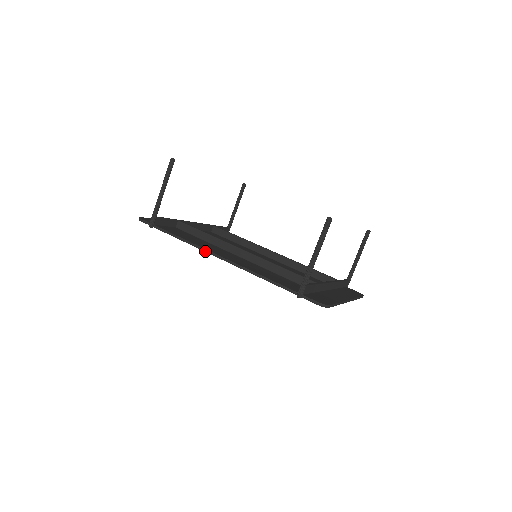
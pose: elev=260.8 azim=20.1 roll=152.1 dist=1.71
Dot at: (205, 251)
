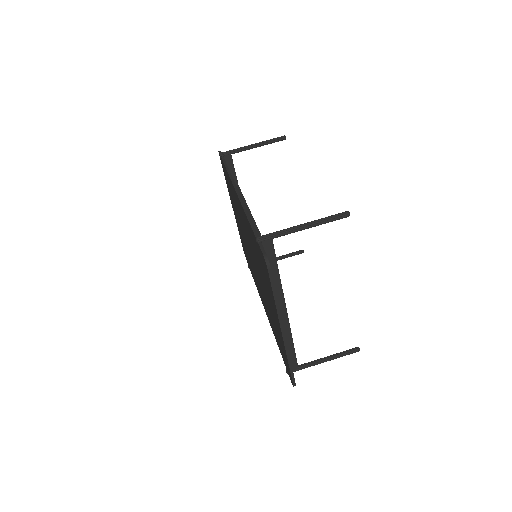
Dot at: (233, 184)
